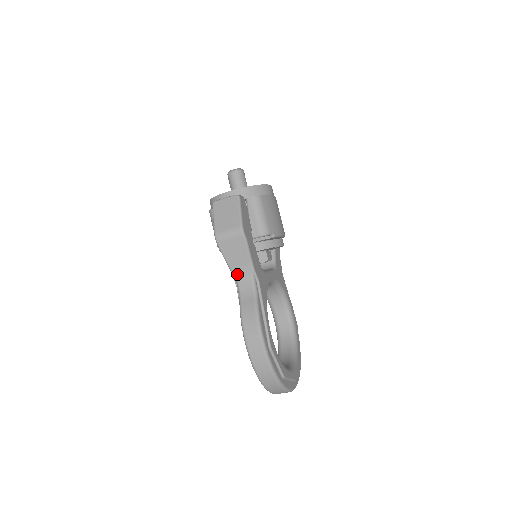
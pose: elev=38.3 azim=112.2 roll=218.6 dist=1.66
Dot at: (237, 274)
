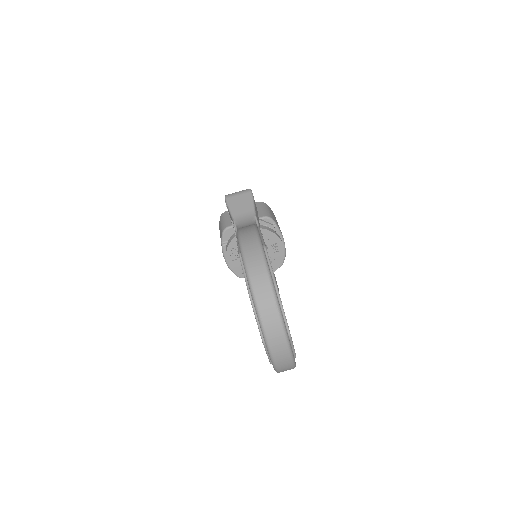
Dot at: (239, 221)
